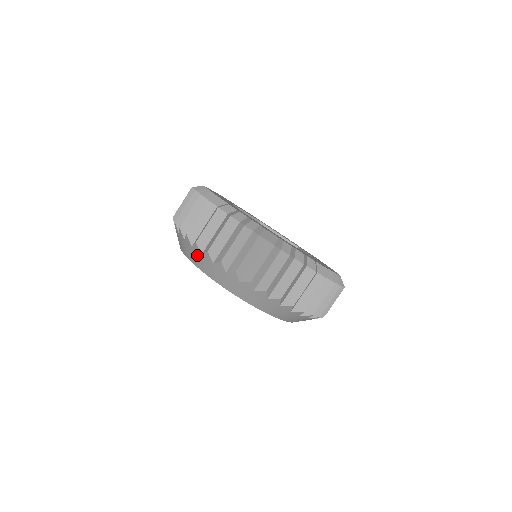
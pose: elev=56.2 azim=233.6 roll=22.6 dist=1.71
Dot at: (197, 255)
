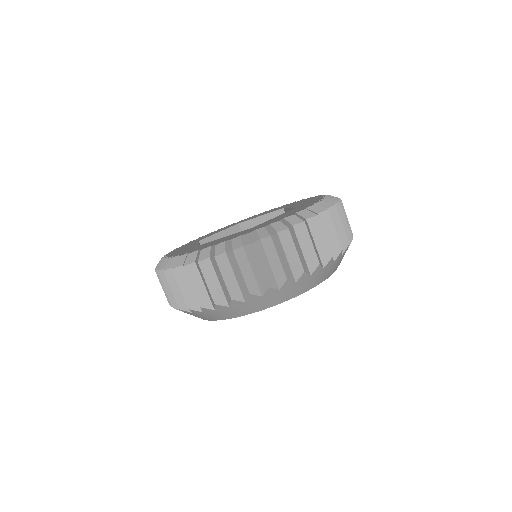
Dot at: (202, 315)
